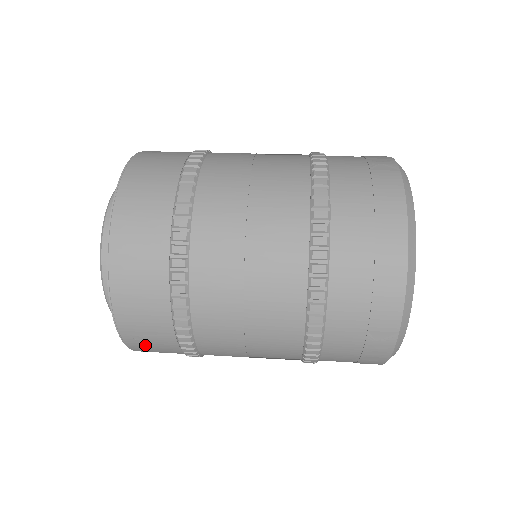
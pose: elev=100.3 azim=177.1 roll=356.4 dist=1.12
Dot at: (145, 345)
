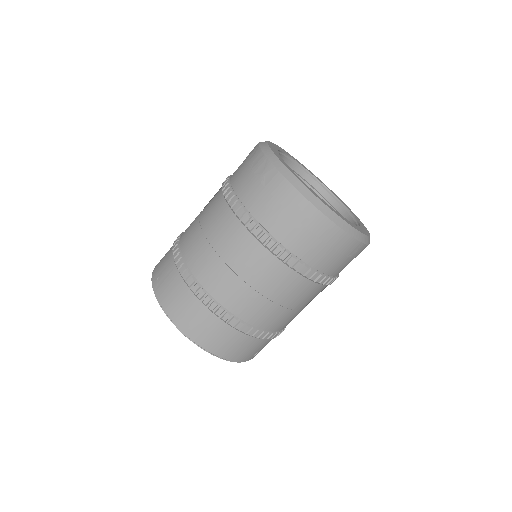
Dot at: occluded
